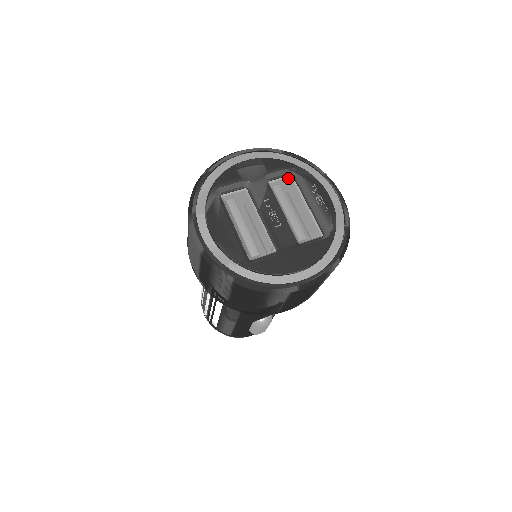
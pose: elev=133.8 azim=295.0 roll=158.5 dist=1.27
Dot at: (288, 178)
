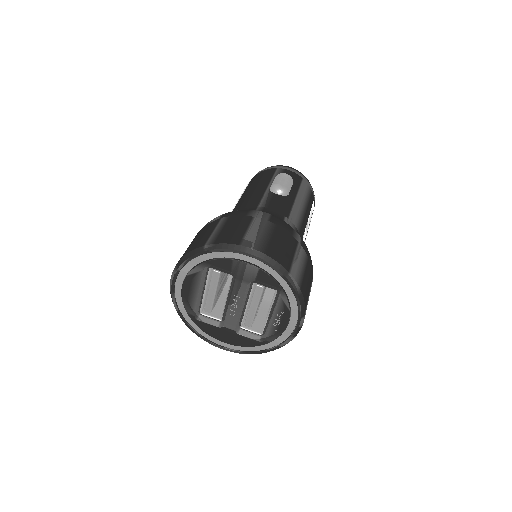
Dot at: occluded
